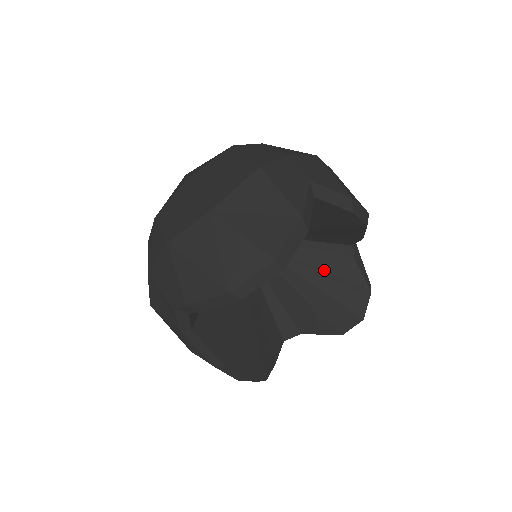
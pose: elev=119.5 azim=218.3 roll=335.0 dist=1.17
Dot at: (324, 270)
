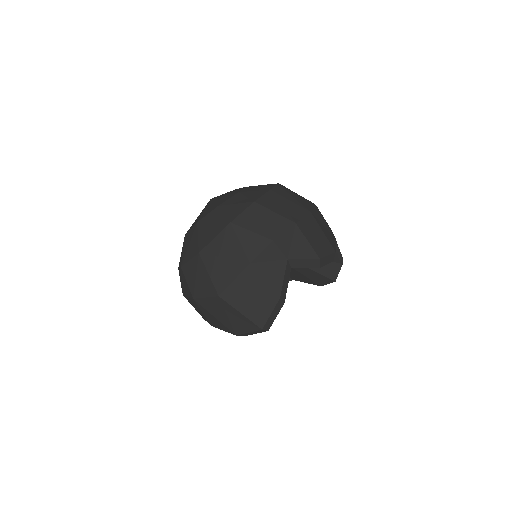
Dot at: occluded
